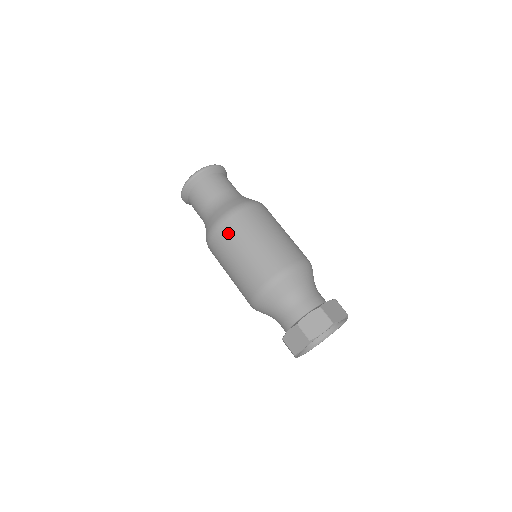
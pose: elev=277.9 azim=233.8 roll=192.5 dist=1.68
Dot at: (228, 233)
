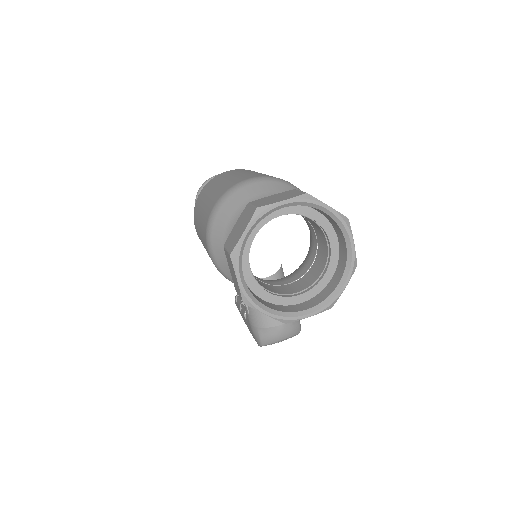
Dot at: (215, 179)
